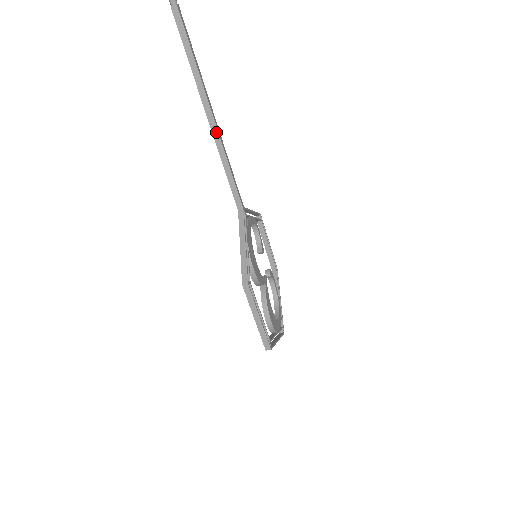
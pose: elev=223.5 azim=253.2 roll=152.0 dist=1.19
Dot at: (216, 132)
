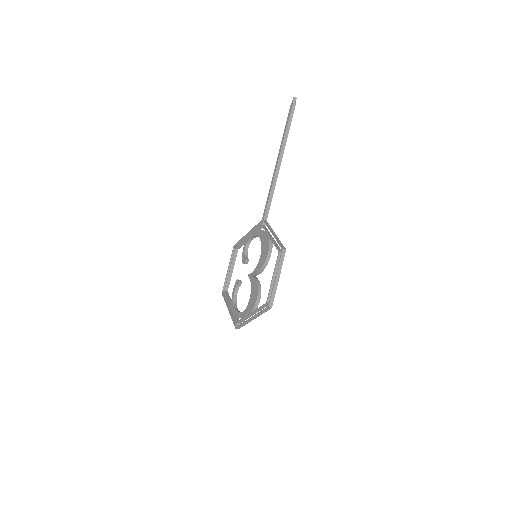
Dot at: (278, 169)
